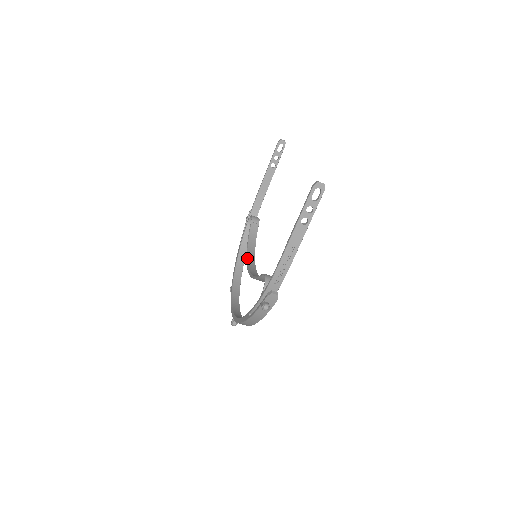
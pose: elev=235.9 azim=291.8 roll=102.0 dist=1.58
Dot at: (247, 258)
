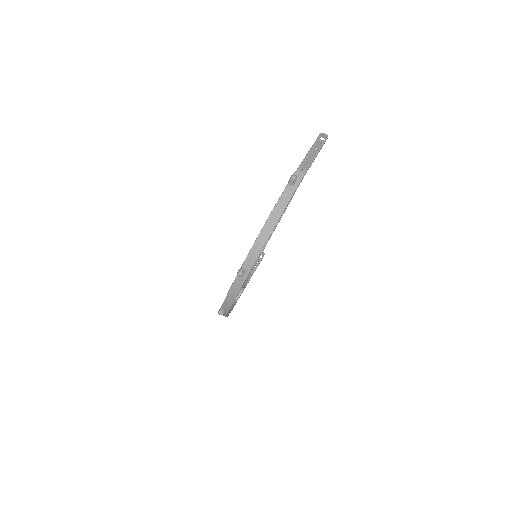
Dot at: occluded
